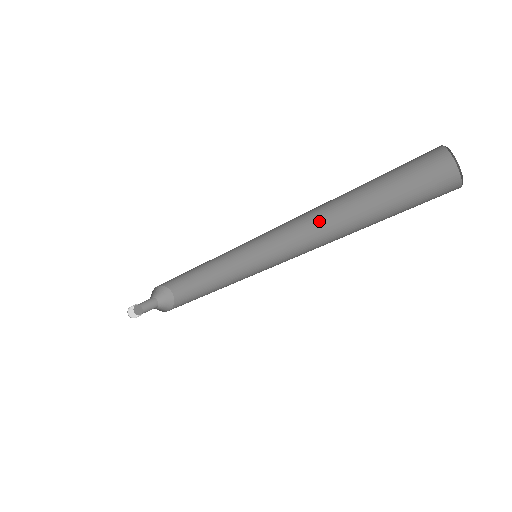
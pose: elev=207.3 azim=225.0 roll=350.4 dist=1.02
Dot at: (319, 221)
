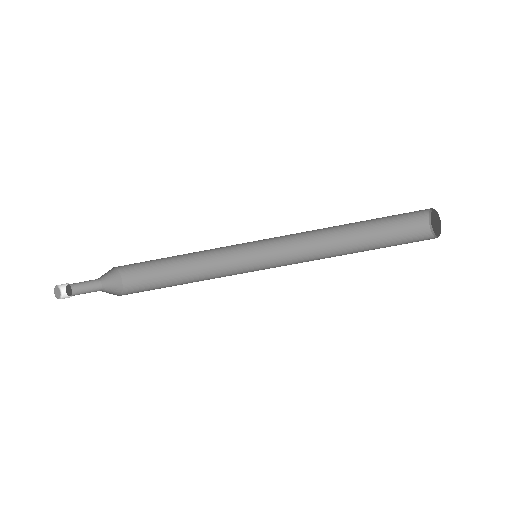
Dot at: (318, 240)
